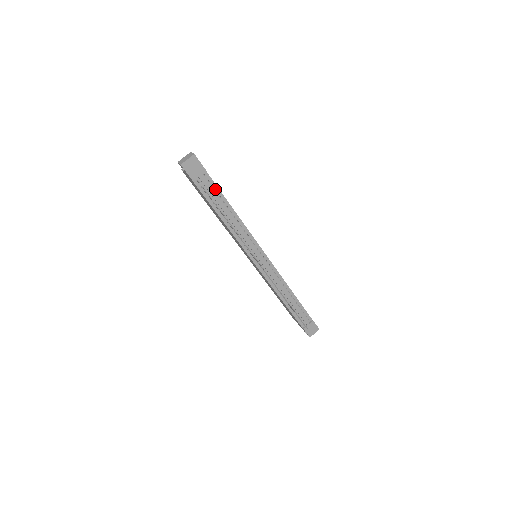
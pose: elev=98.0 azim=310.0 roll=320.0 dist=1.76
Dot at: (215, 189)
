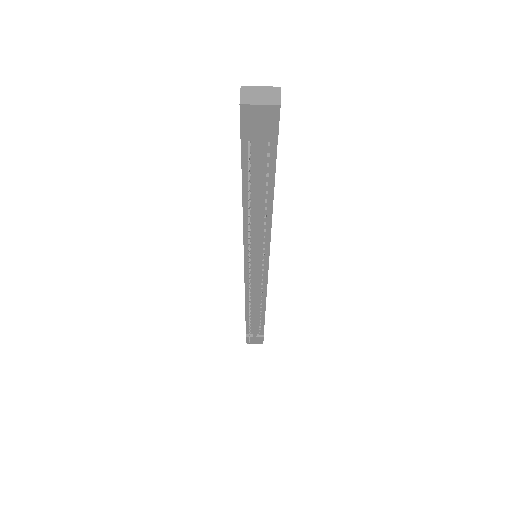
Dot at: (269, 170)
